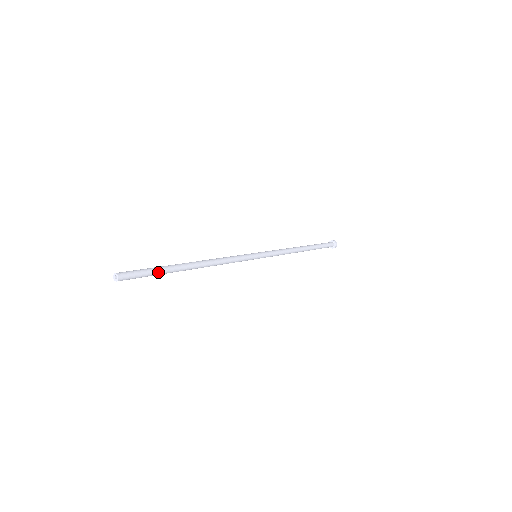
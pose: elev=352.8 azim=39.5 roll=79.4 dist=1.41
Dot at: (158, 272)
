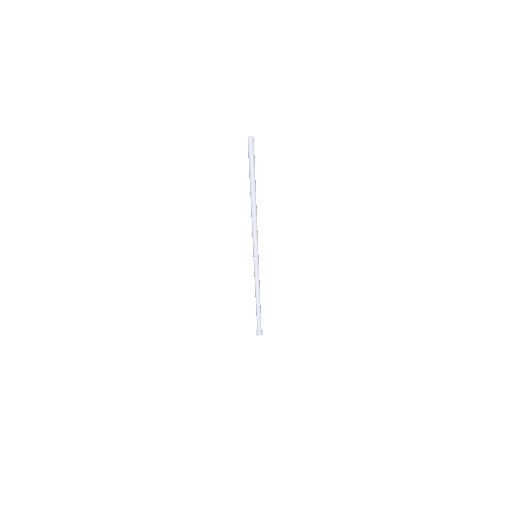
Dot at: occluded
